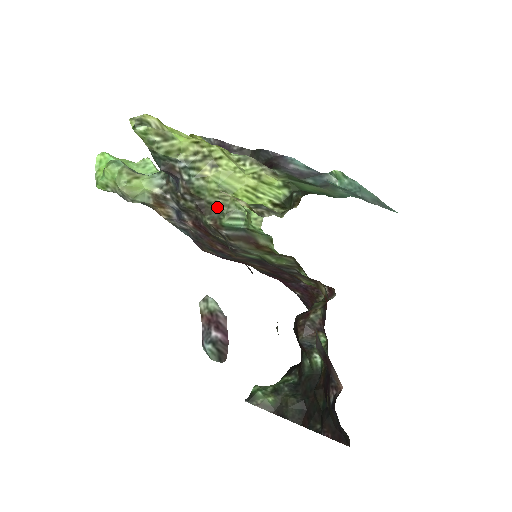
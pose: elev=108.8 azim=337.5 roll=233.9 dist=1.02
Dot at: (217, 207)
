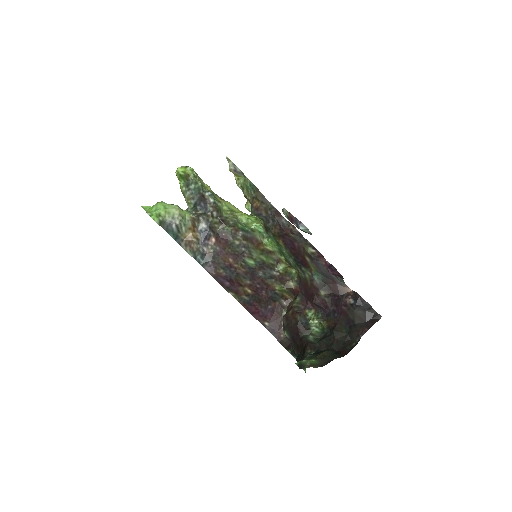
Dot at: (231, 219)
